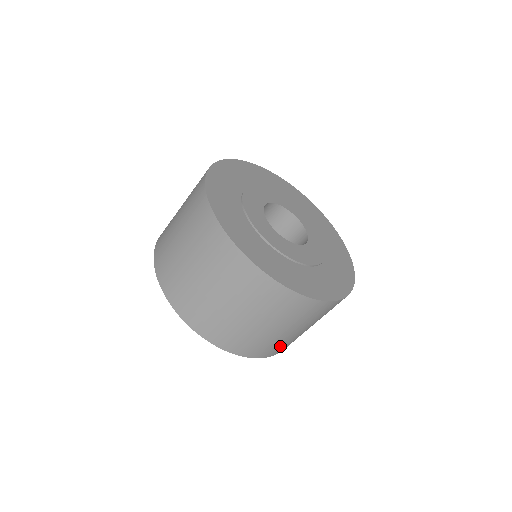
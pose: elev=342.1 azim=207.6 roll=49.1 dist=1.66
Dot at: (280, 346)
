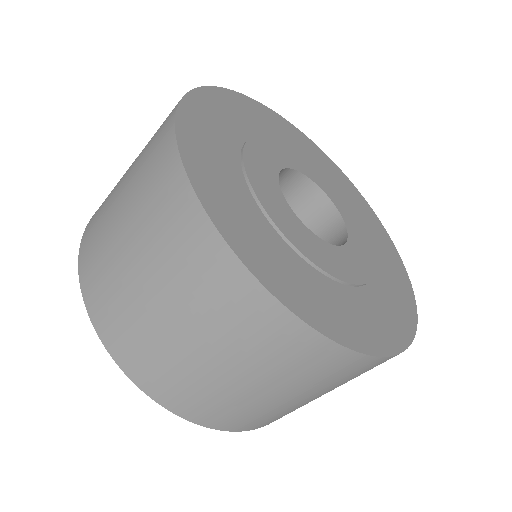
Dot at: occluded
